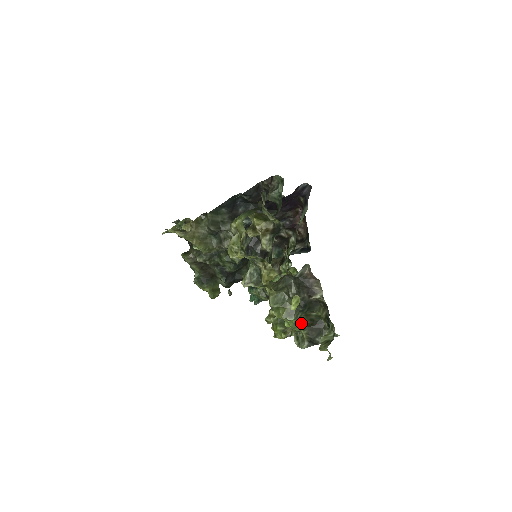
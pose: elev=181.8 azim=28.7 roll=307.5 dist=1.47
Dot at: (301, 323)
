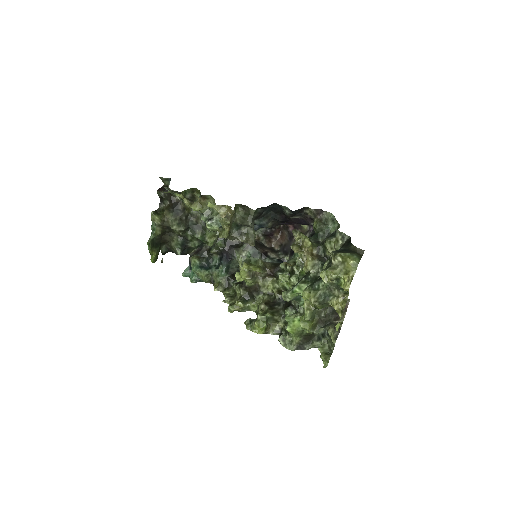
Dot at: (303, 332)
